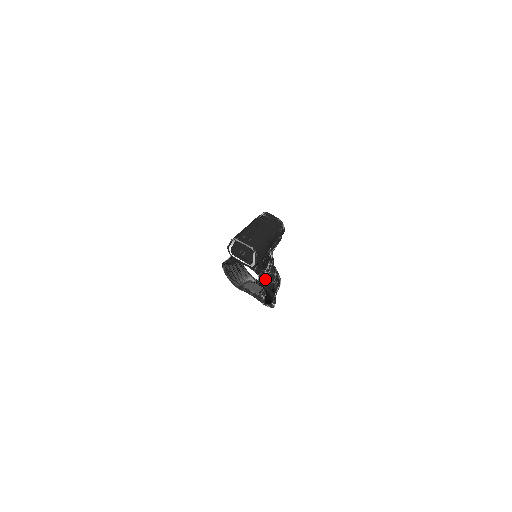
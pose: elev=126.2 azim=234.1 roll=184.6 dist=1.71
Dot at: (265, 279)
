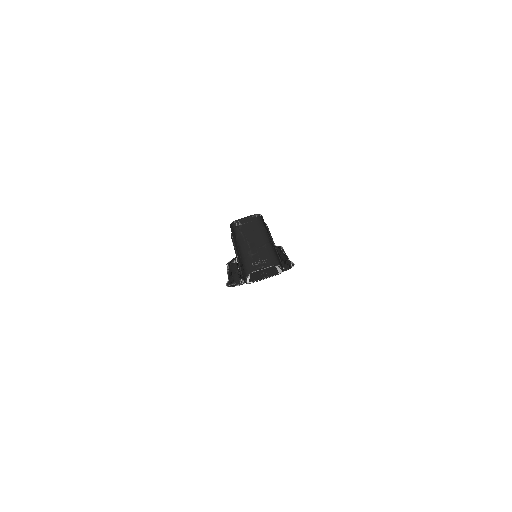
Dot at: (283, 265)
